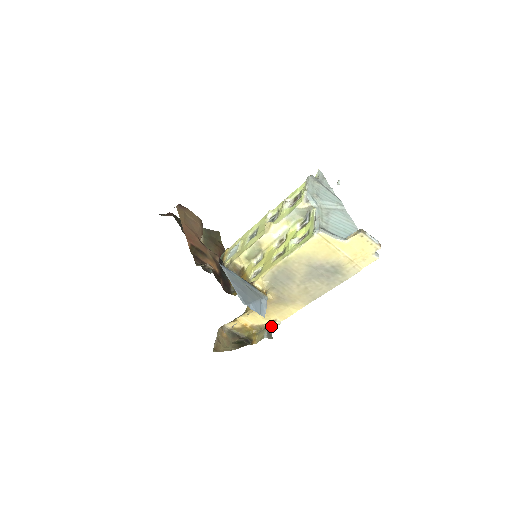
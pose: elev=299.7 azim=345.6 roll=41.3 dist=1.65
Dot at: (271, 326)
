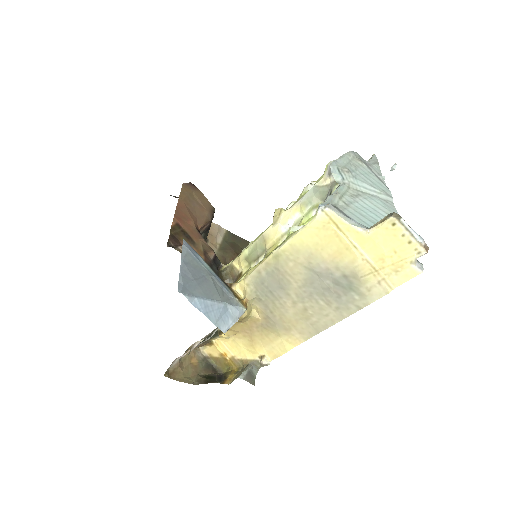
Dot at: (257, 365)
